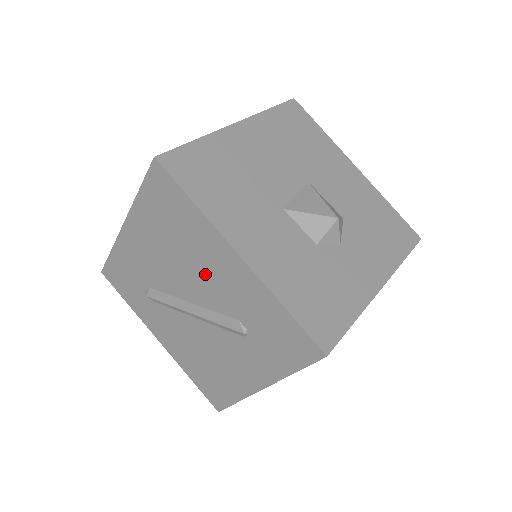
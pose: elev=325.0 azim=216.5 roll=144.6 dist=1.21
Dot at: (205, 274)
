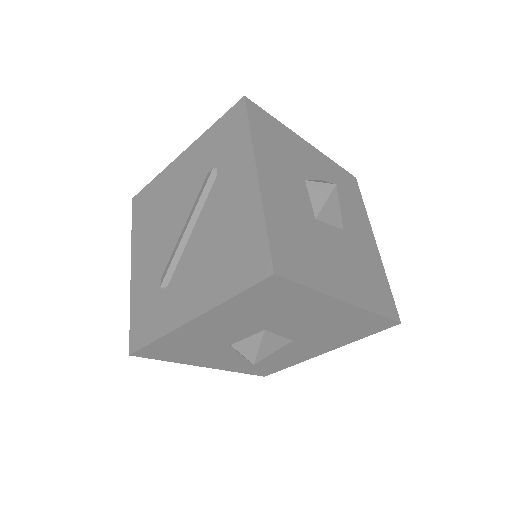
Dot at: (178, 193)
